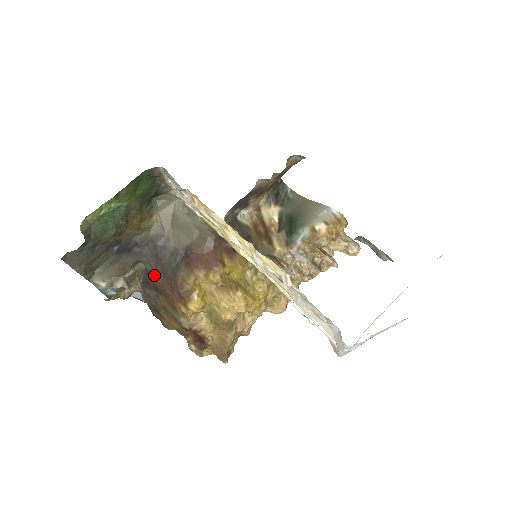
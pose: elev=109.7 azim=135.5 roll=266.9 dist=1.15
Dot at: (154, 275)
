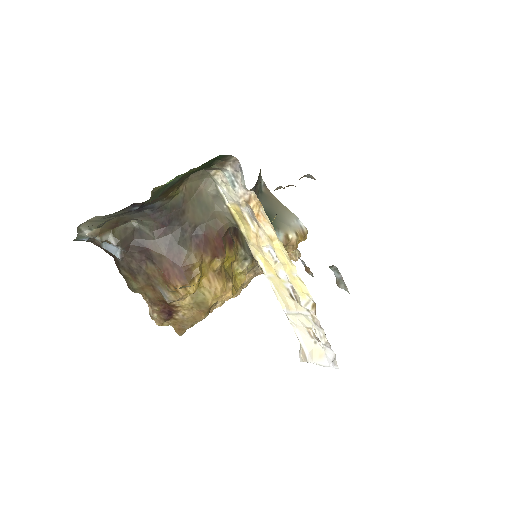
Dot at: (152, 241)
